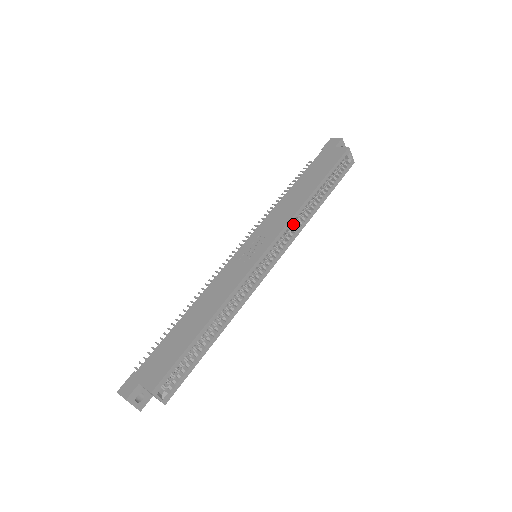
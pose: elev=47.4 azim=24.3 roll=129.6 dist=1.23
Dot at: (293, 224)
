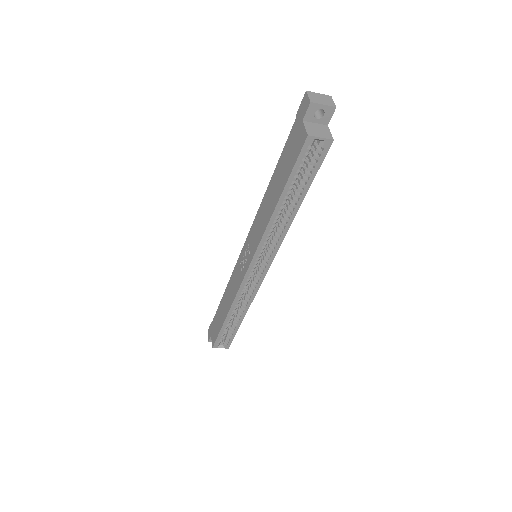
Dot at: (274, 232)
